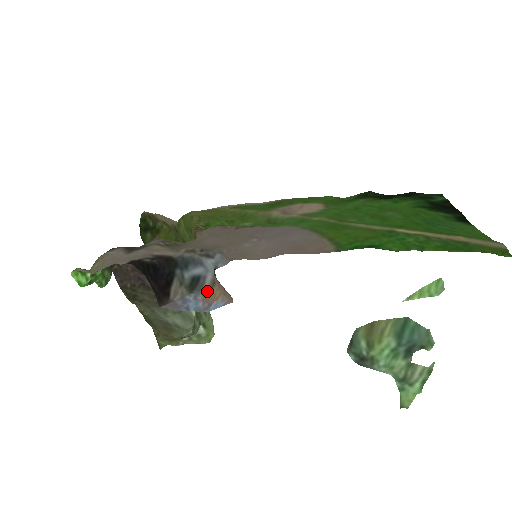
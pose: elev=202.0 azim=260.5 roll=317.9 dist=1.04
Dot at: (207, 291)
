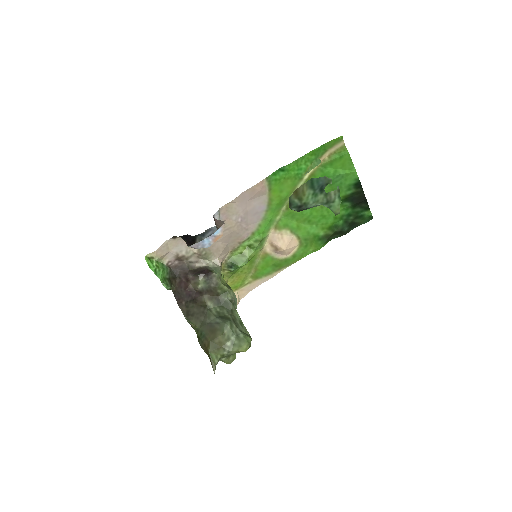
Dot at: (216, 240)
